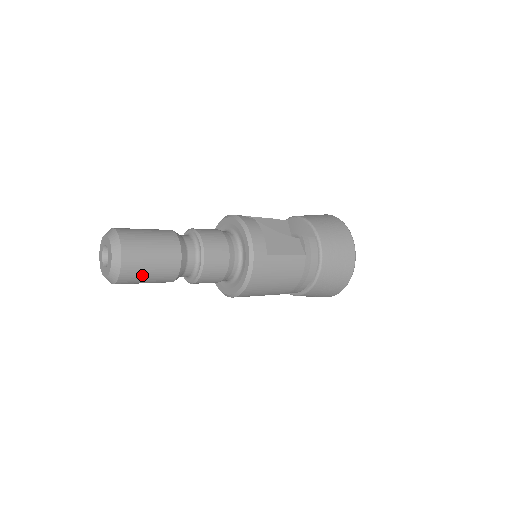
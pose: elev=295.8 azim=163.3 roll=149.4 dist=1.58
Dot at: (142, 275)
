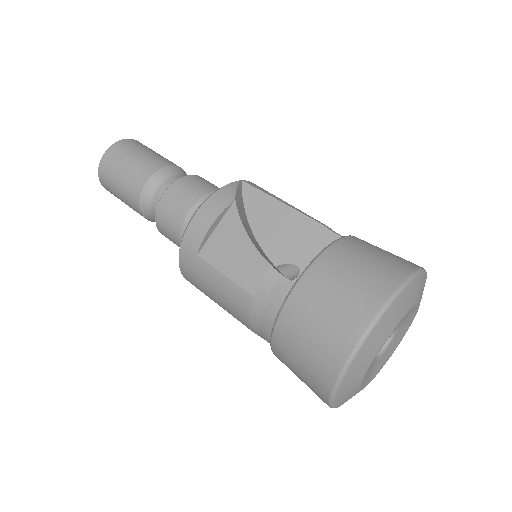
Dot at: (117, 196)
